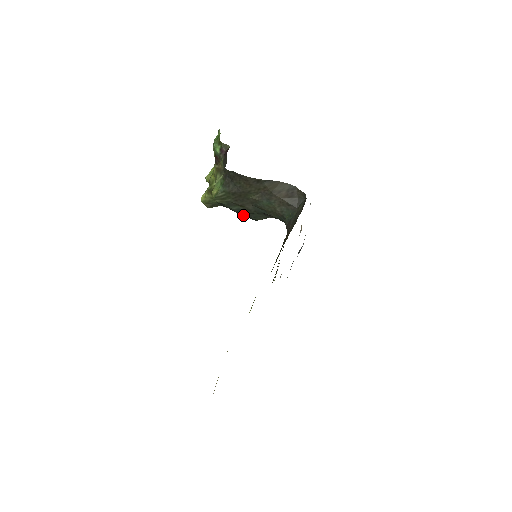
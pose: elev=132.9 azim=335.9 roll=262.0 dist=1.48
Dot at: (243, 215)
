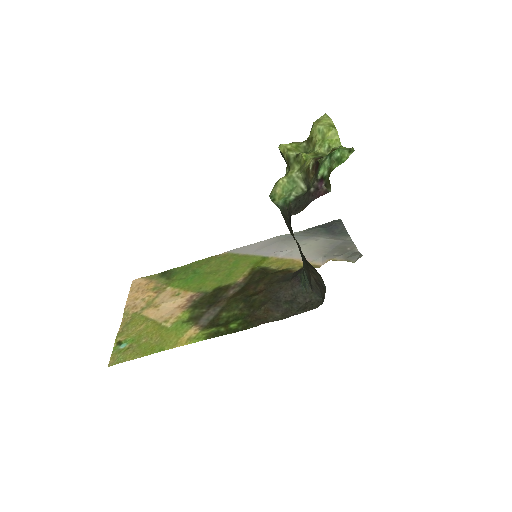
Dot at: occluded
